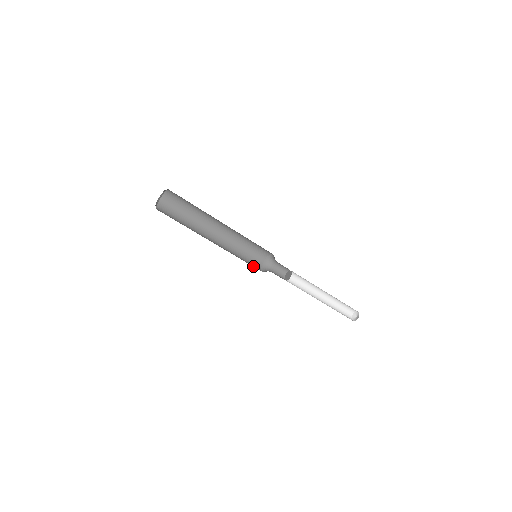
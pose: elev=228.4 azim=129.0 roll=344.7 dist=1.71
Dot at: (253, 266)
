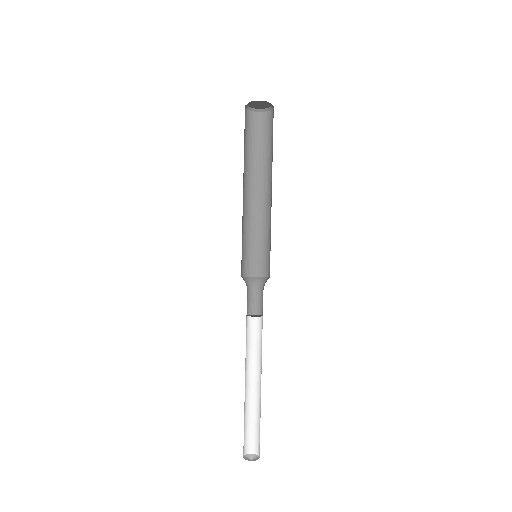
Dot at: occluded
